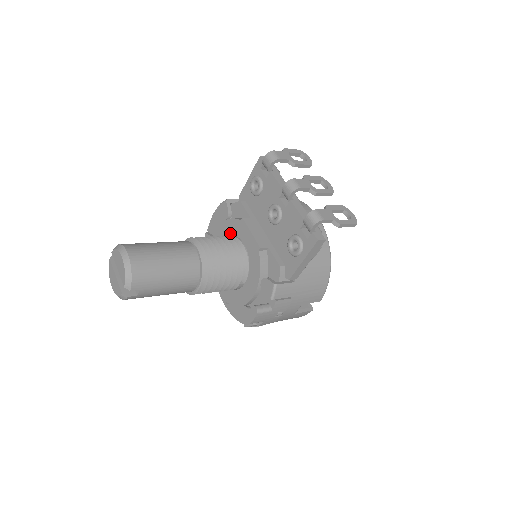
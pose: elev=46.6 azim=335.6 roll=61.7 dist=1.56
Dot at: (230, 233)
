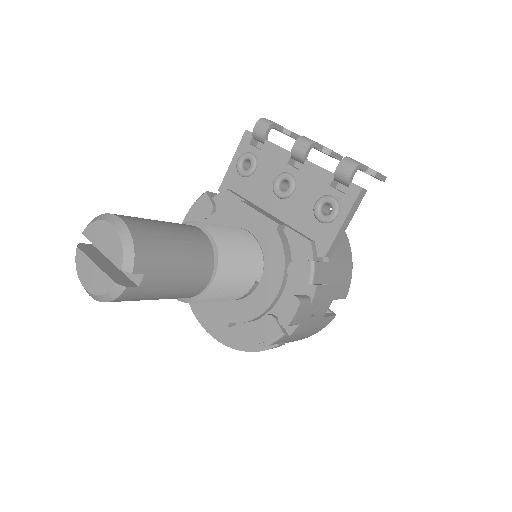
Dot at: occluded
